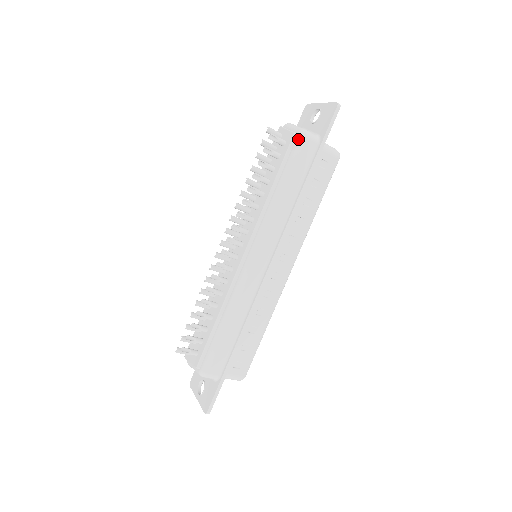
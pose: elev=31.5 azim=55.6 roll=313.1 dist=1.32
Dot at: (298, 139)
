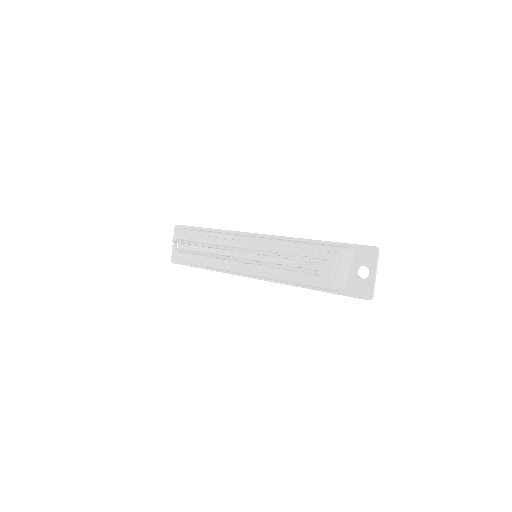
Dot at: (327, 287)
